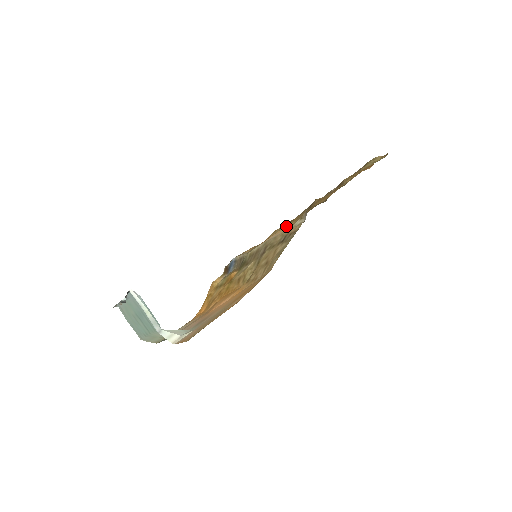
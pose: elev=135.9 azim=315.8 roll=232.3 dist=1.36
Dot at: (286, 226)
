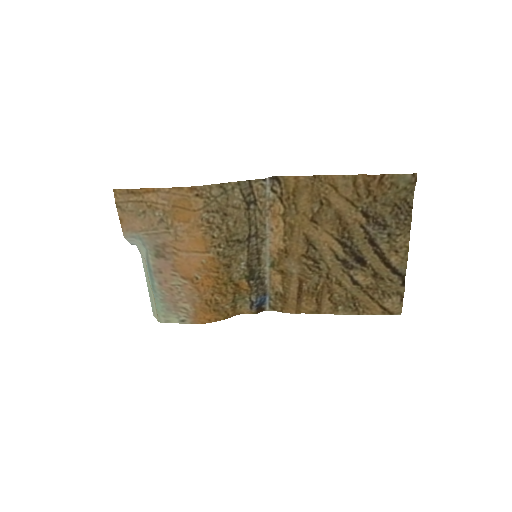
Dot at: (282, 223)
